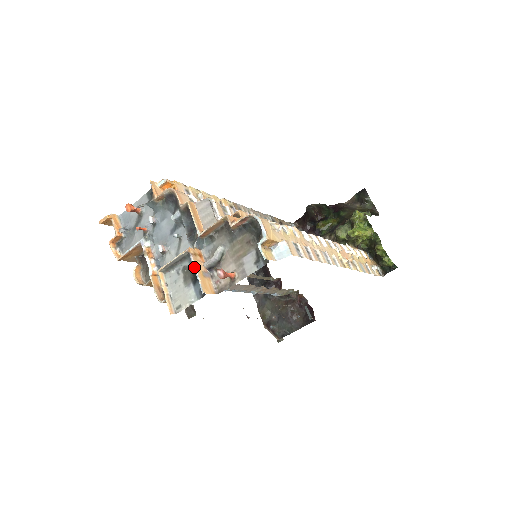
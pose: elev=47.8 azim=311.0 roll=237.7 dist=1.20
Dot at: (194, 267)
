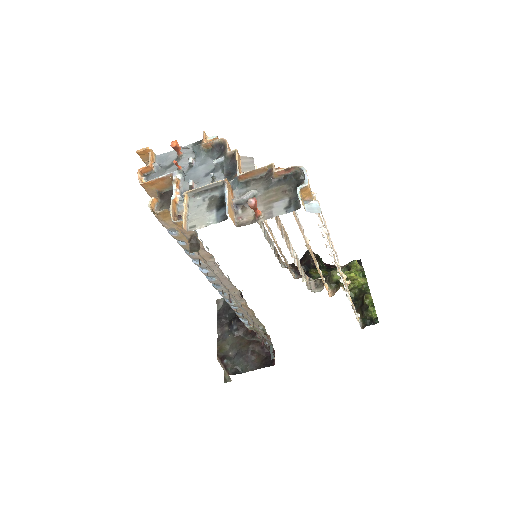
Dot at: (226, 193)
